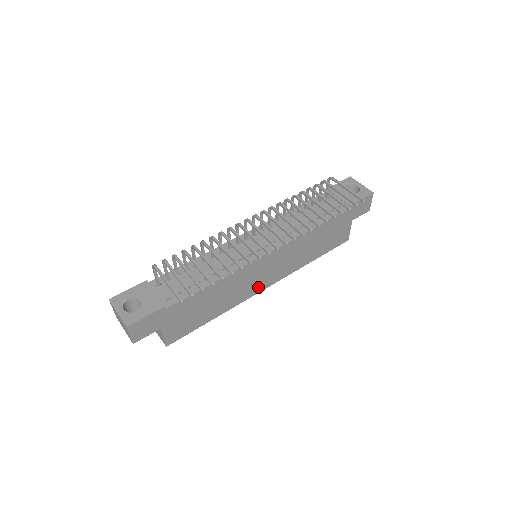
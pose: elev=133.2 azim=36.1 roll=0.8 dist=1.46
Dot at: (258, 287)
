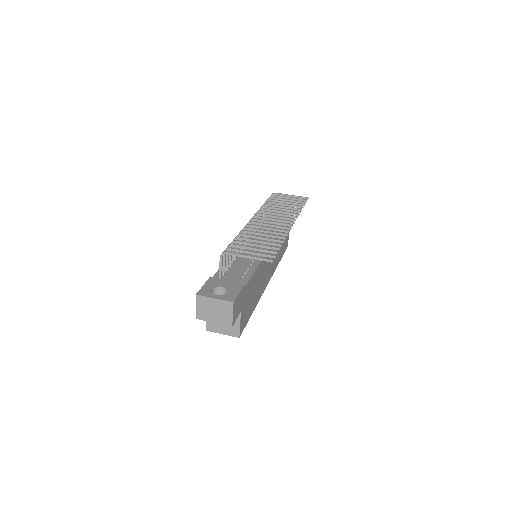
Dot at: (266, 281)
